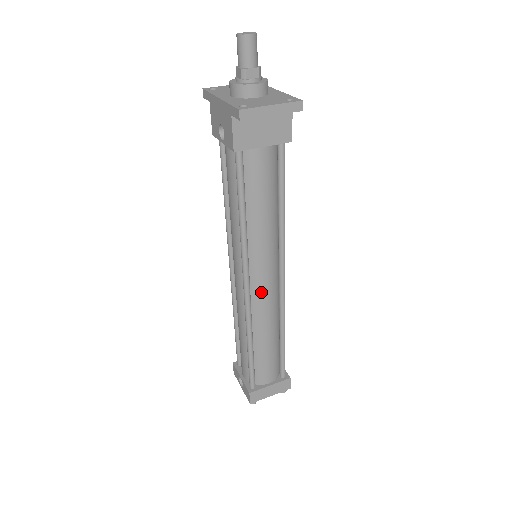
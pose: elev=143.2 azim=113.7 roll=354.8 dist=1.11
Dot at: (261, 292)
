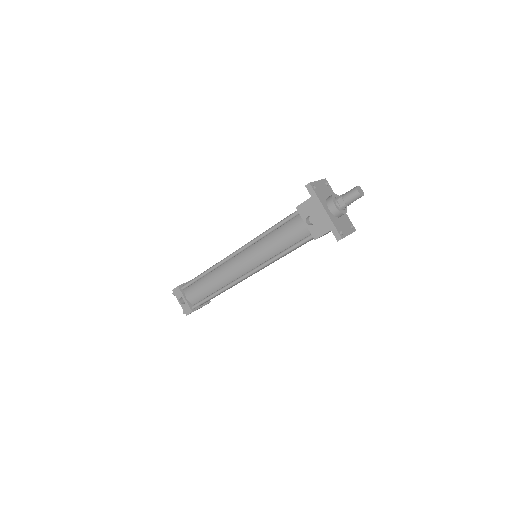
Dot at: (249, 276)
